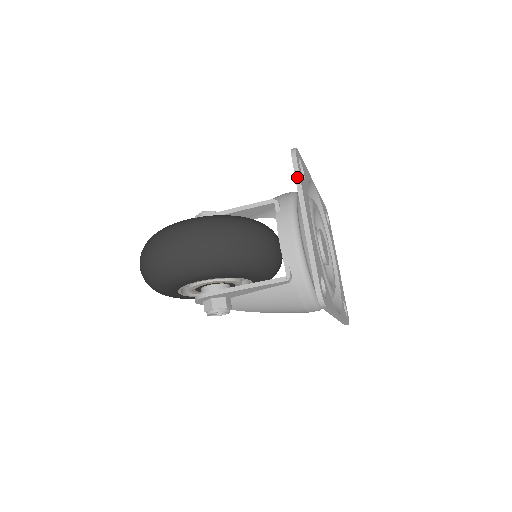
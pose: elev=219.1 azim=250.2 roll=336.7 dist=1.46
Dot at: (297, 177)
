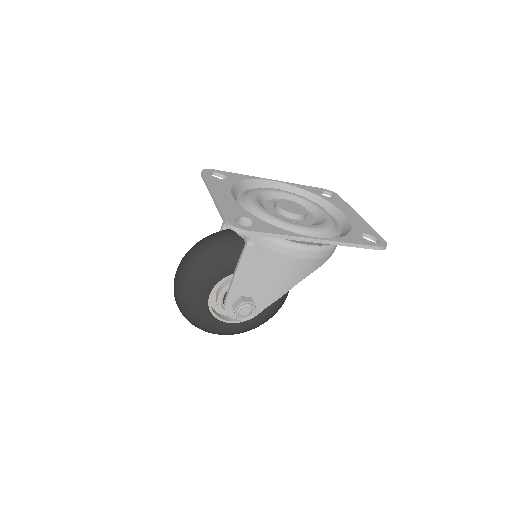
Dot at: (204, 181)
